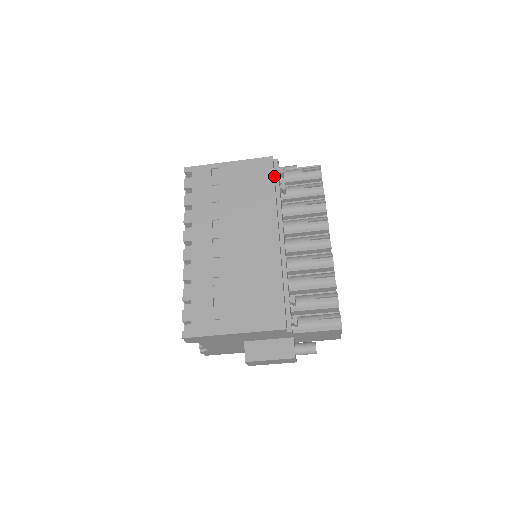
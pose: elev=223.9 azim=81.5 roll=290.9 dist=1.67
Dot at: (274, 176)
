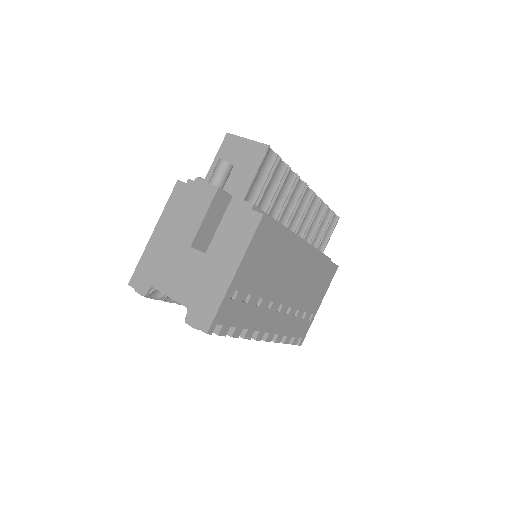
Dot at: occluded
